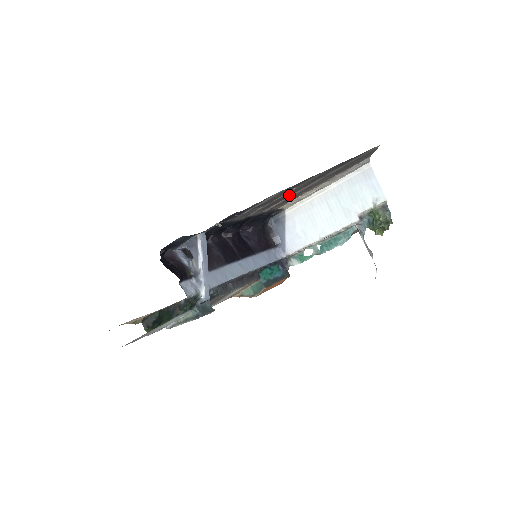
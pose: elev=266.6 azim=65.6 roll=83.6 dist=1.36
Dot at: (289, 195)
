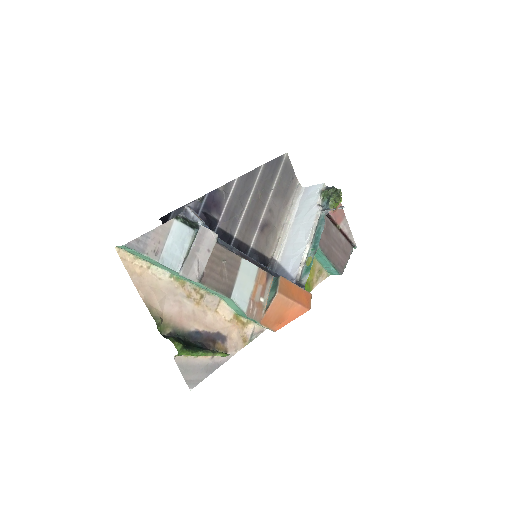
Dot at: (258, 215)
